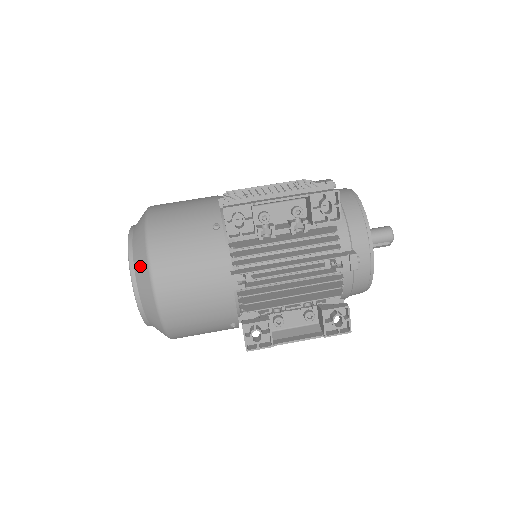
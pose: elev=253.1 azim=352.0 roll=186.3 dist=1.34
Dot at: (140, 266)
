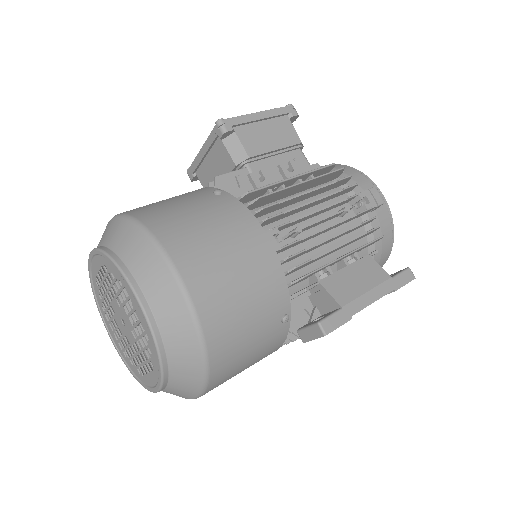
Dot at: (184, 383)
